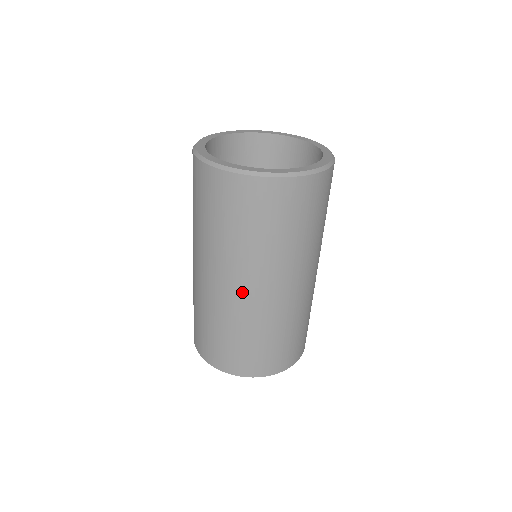
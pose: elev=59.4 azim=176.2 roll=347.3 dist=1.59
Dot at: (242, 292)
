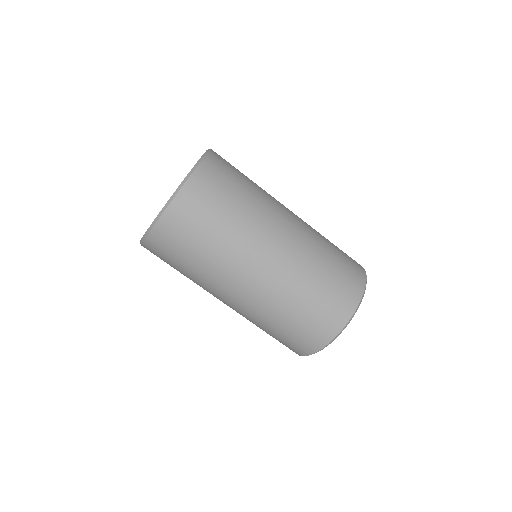
Dot at: (272, 259)
